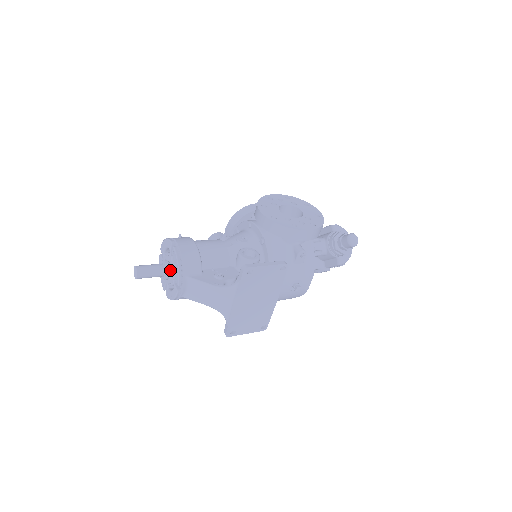
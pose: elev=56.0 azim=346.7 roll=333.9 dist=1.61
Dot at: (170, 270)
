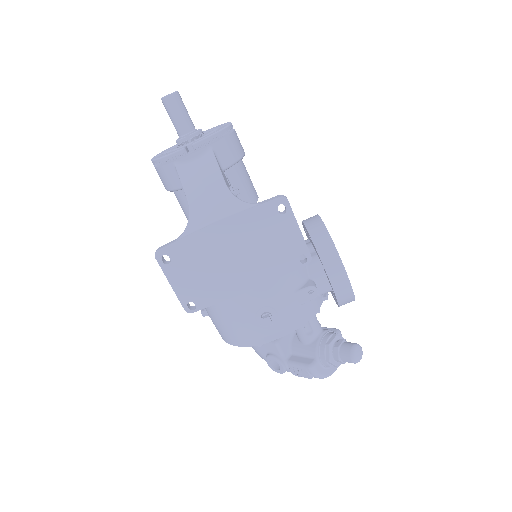
Dot at: (197, 136)
